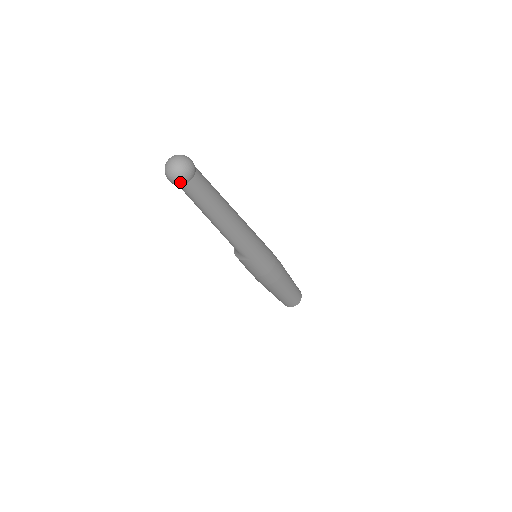
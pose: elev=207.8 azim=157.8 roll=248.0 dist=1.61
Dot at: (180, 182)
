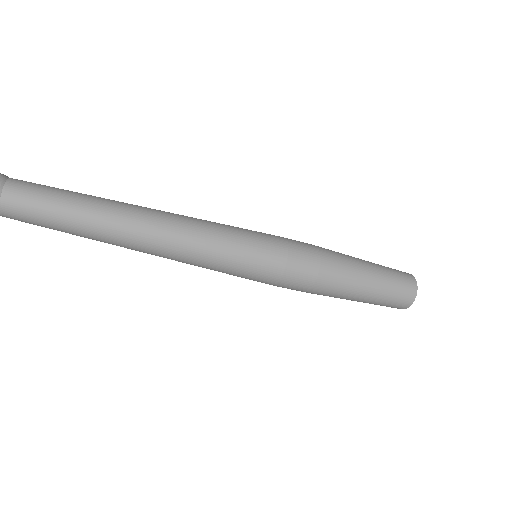
Dot at: out of frame
